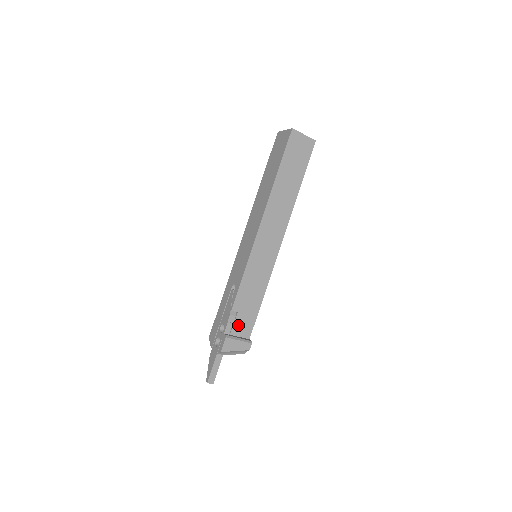
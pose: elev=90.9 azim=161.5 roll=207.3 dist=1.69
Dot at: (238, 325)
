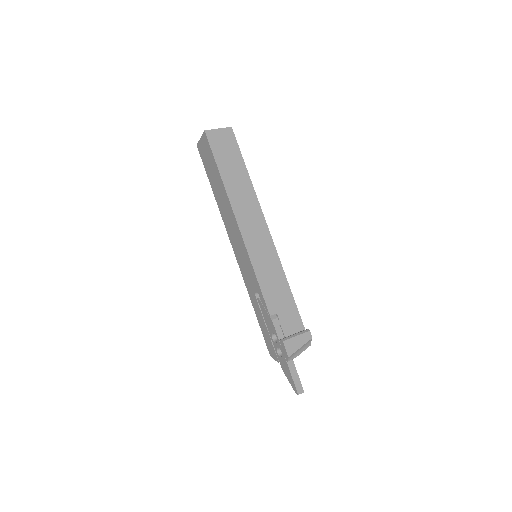
Dot at: (286, 324)
